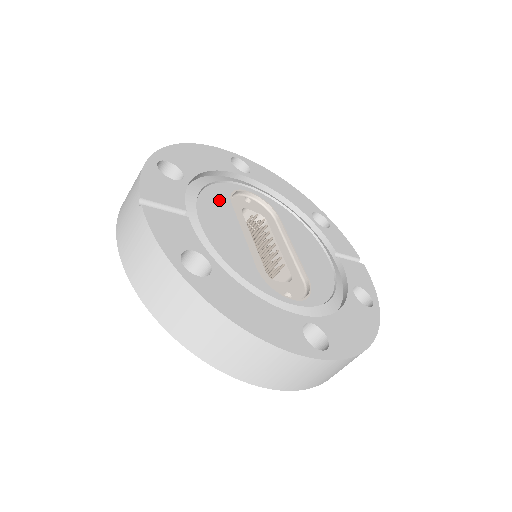
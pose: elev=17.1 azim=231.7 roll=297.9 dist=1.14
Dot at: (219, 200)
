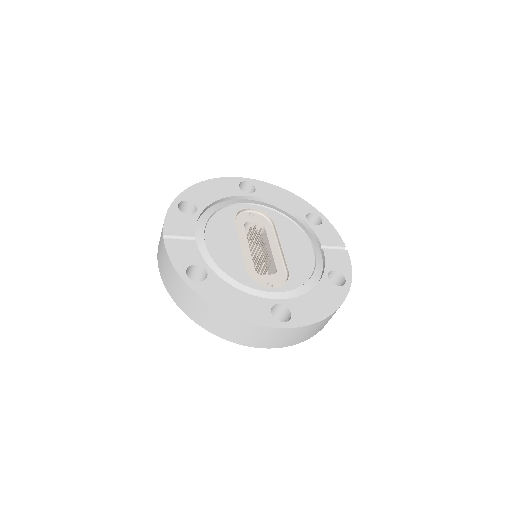
Dot at: (224, 221)
